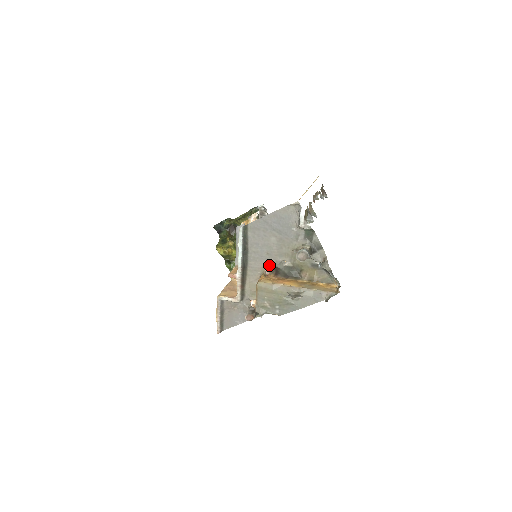
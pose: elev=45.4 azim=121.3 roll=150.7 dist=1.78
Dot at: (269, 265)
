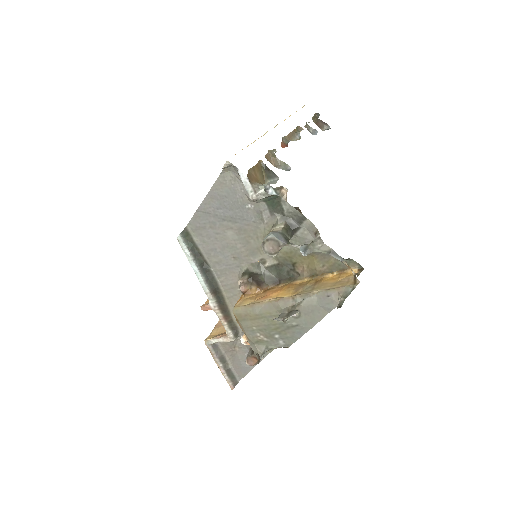
Dot at: (243, 275)
